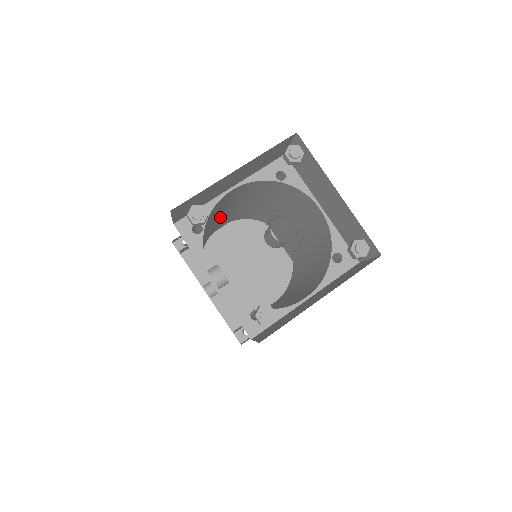
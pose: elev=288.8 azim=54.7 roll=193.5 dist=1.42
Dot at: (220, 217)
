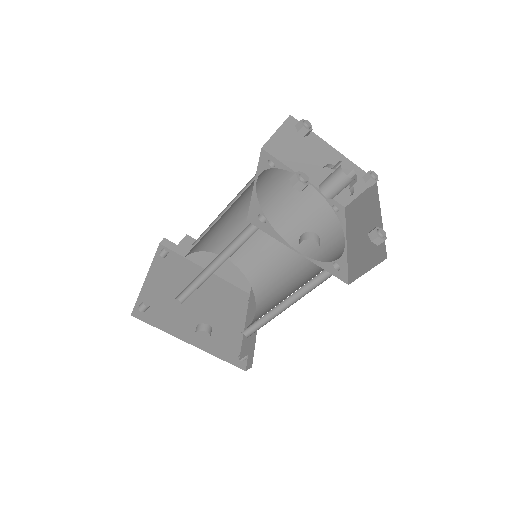
Dot at: occluded
